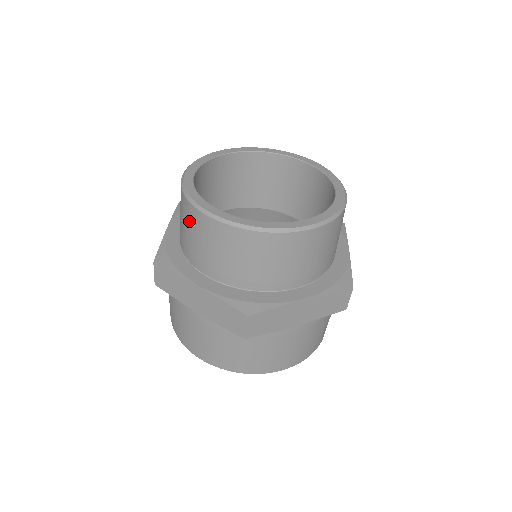
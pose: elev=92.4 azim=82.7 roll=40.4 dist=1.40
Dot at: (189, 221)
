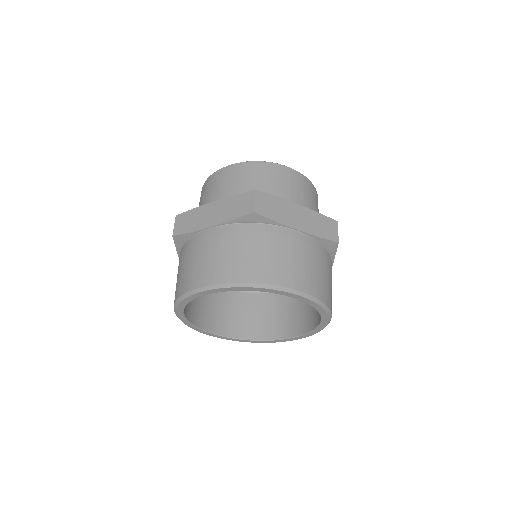
Dot at: (208, 188)
